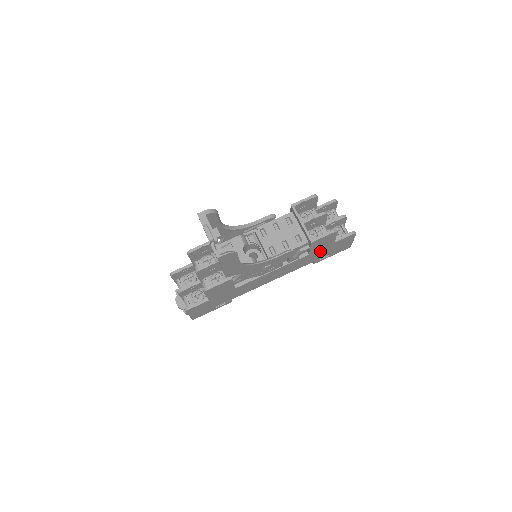
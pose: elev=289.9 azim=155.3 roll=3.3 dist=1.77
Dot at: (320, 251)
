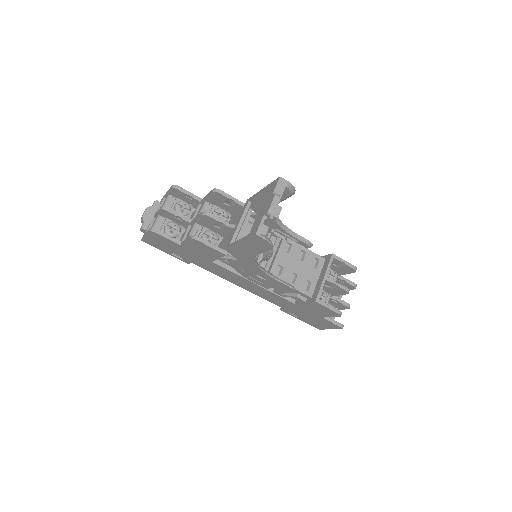
Dot at: (303, 310)
